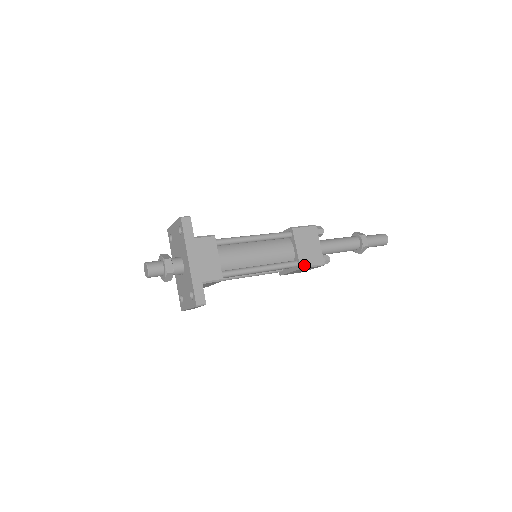
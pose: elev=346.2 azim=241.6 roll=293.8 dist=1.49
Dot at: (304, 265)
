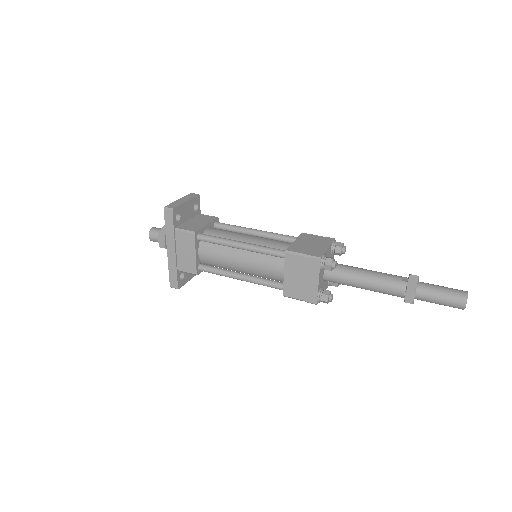
Dot at: (288, 295)
